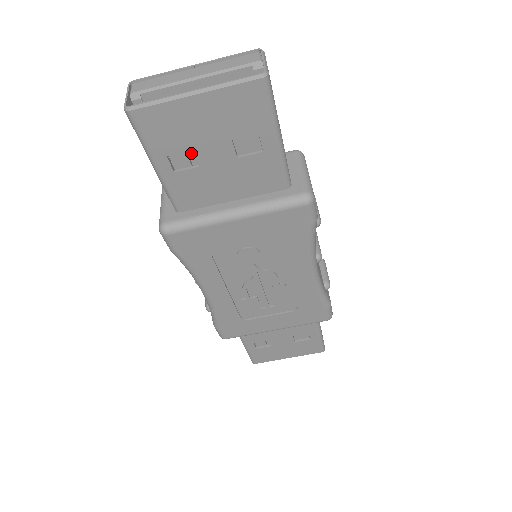
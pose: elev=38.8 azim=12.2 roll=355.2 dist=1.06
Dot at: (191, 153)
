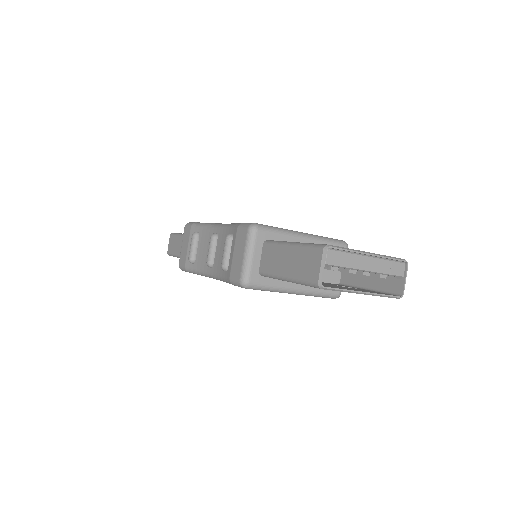
Dot at: occluded
